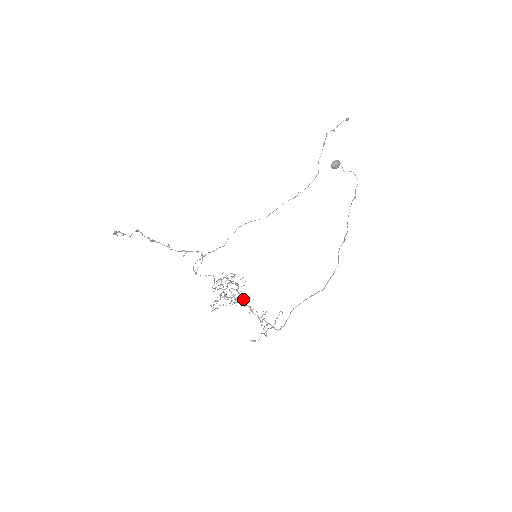
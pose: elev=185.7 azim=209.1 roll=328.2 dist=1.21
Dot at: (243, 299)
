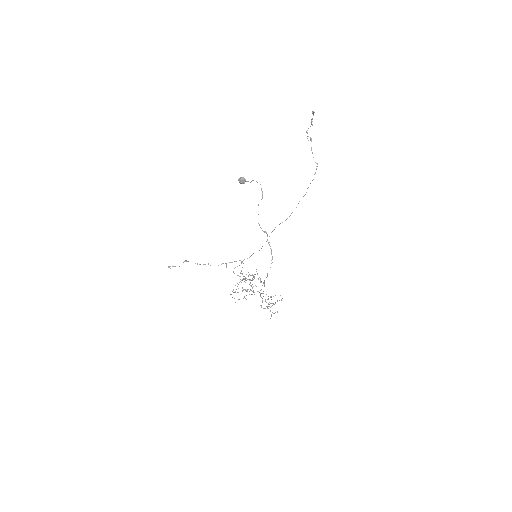
Dot at: occluded
